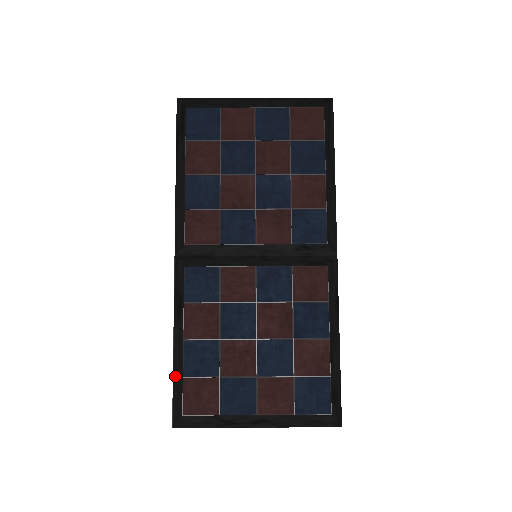
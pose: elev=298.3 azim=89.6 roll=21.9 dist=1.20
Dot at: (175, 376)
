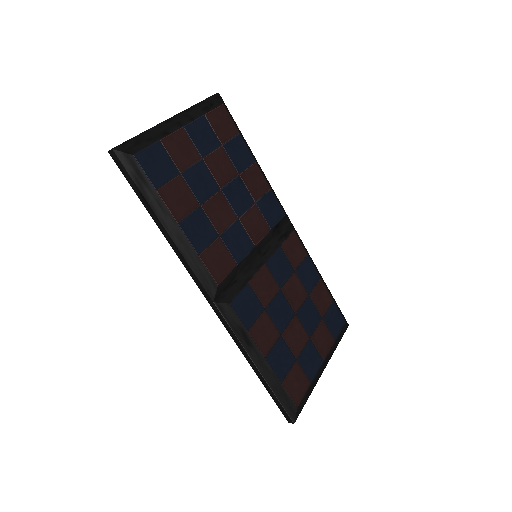
Dot at: (274, 389)
